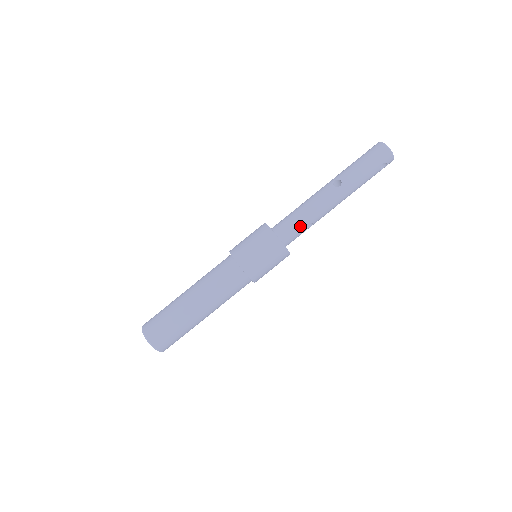
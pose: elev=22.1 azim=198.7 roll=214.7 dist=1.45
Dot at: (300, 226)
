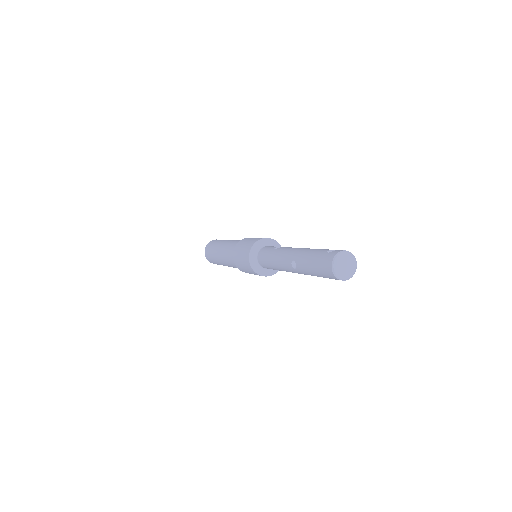
Dot at: (273, 269)
